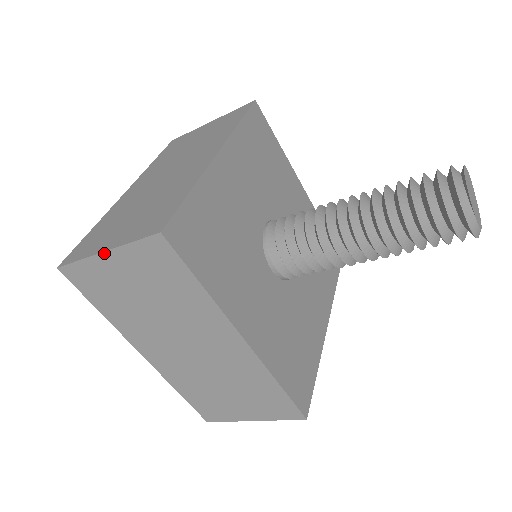
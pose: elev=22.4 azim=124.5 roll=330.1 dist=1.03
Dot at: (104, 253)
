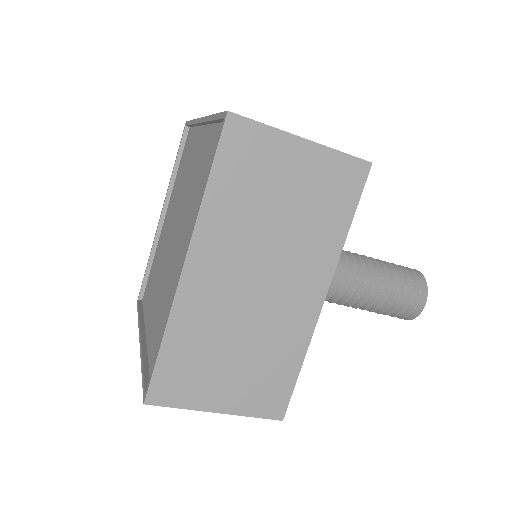
Dot at: (303, 139)
